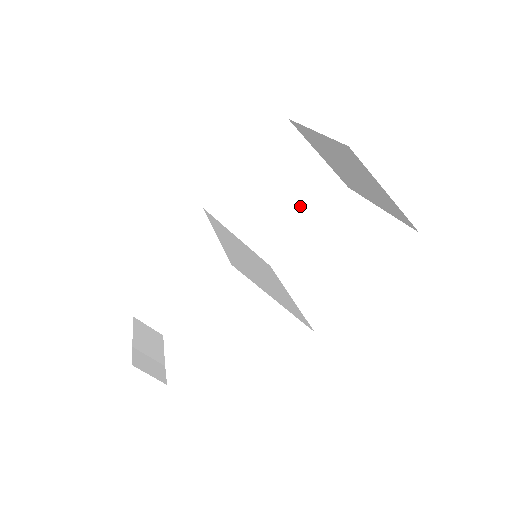
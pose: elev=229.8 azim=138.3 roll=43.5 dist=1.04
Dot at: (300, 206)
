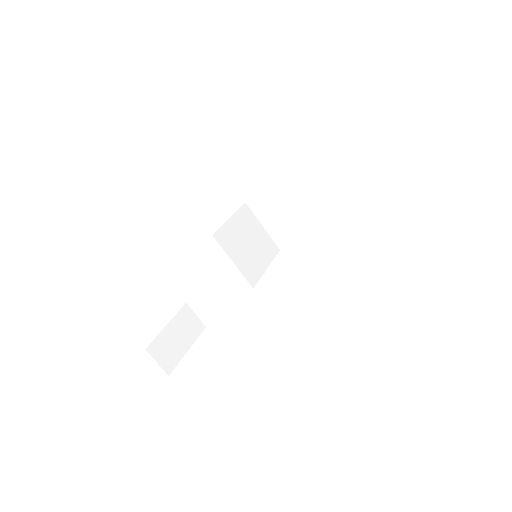
Dot at: (260, 253)
